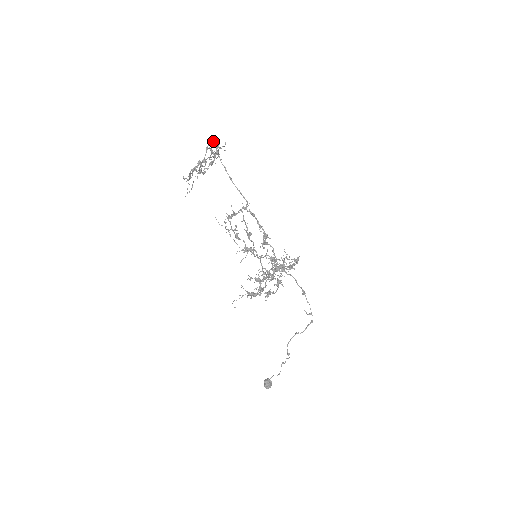
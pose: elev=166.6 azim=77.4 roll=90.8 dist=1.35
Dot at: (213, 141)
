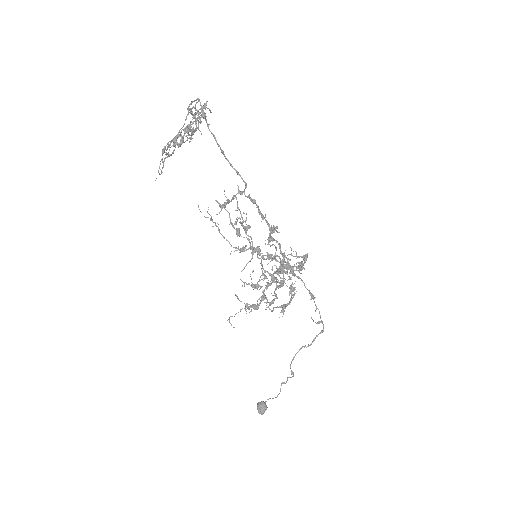
Dot at: (197, 98)
